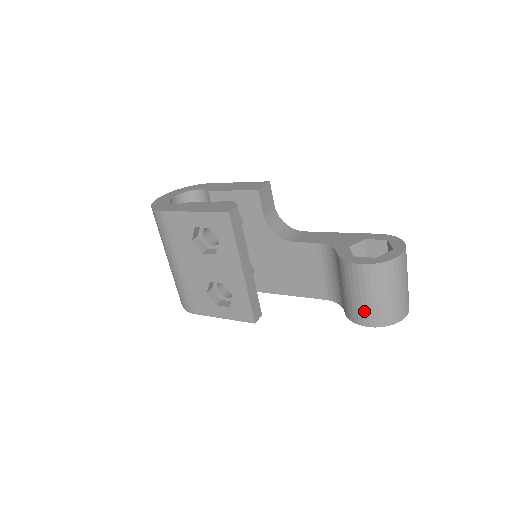
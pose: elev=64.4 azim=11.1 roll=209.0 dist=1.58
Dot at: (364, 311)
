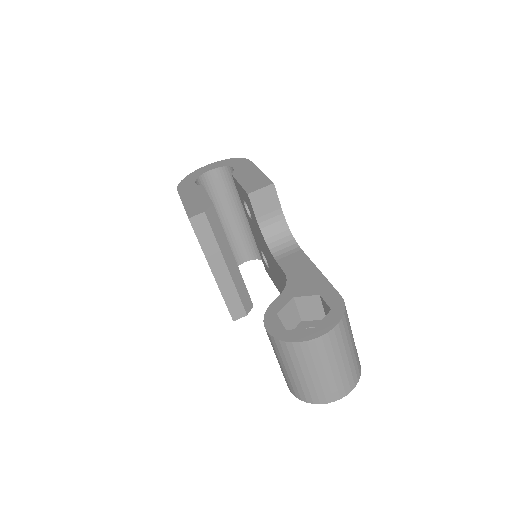
Dot at: occluded
